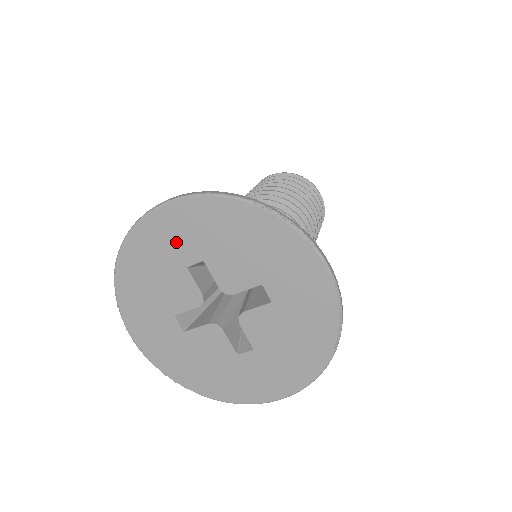
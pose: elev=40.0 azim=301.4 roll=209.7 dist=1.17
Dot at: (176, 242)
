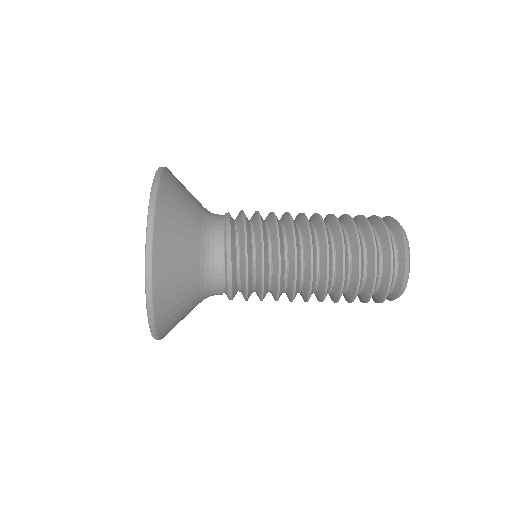
Dot at: occluded
